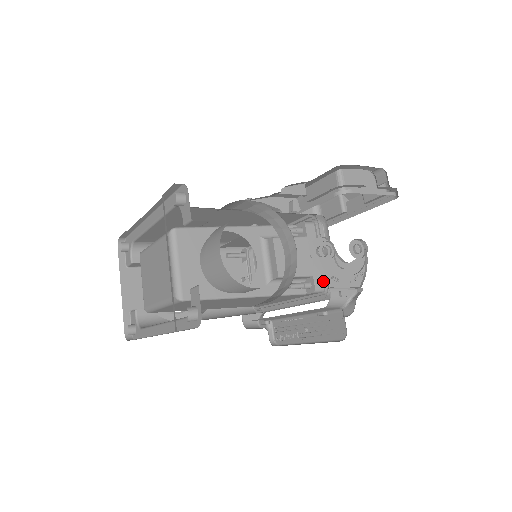
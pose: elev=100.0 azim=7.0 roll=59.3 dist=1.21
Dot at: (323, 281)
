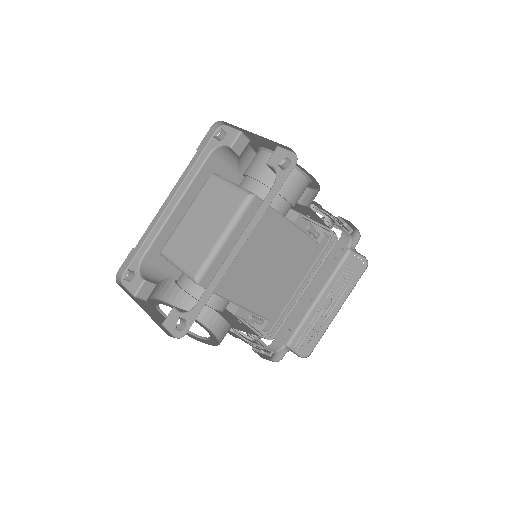
Dot at: occluded
